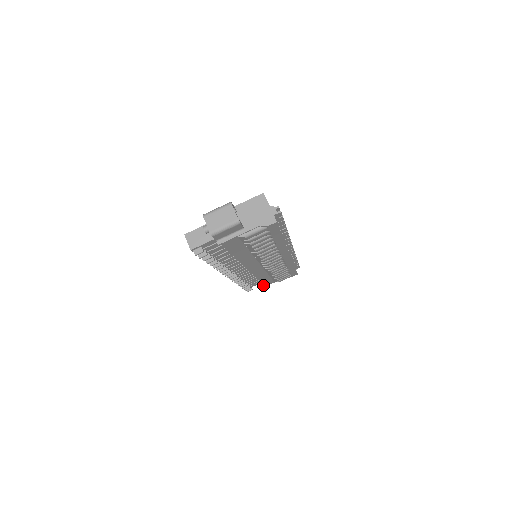
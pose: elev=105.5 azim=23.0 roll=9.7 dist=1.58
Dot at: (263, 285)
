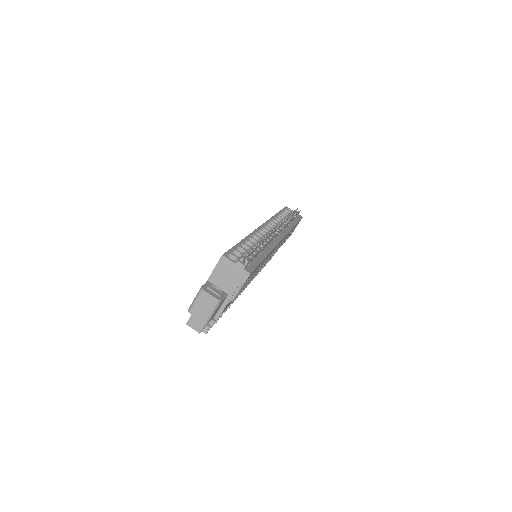
Dot at: occluded
